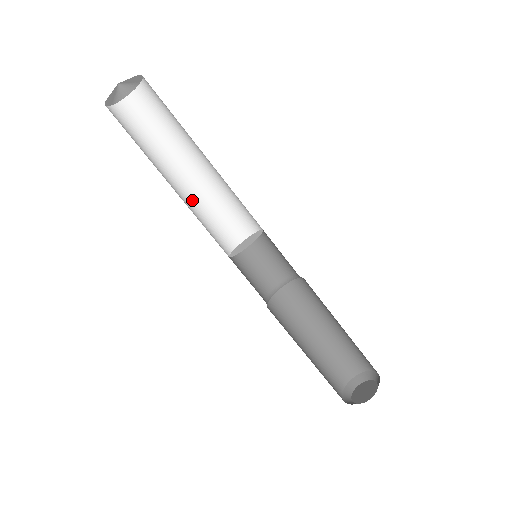
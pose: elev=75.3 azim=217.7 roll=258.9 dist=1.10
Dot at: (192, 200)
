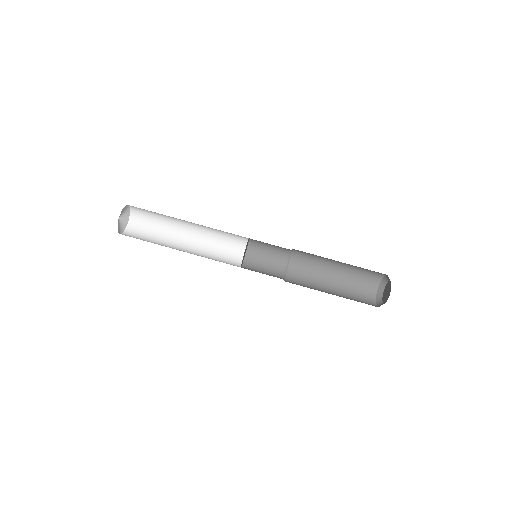
Dot at: (200, 249)
